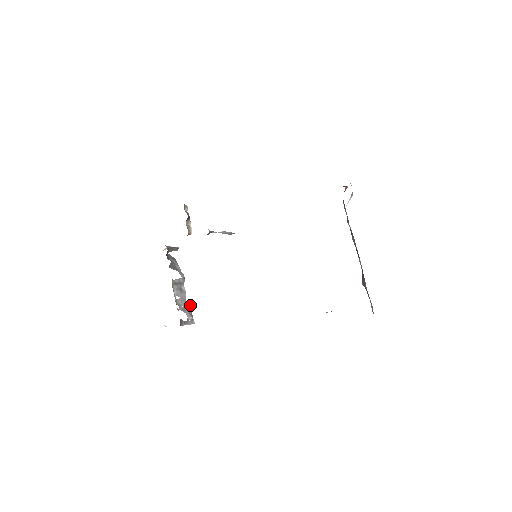
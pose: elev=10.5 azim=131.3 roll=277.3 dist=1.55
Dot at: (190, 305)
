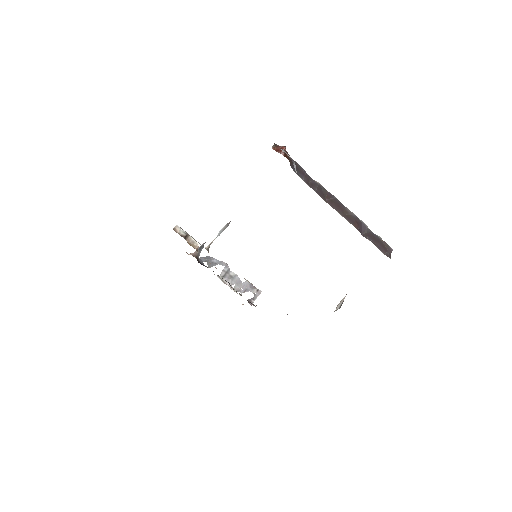
Dot at: (247, 282)
